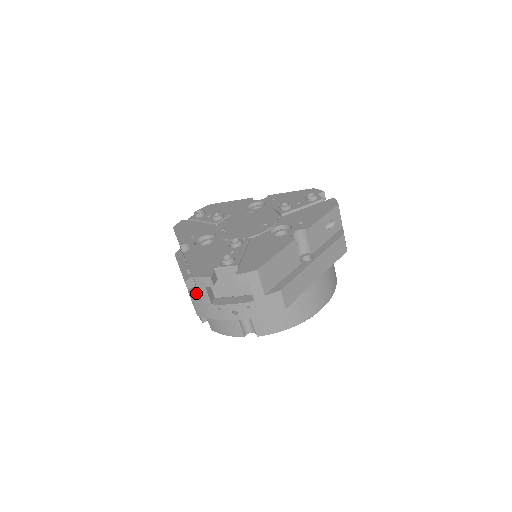
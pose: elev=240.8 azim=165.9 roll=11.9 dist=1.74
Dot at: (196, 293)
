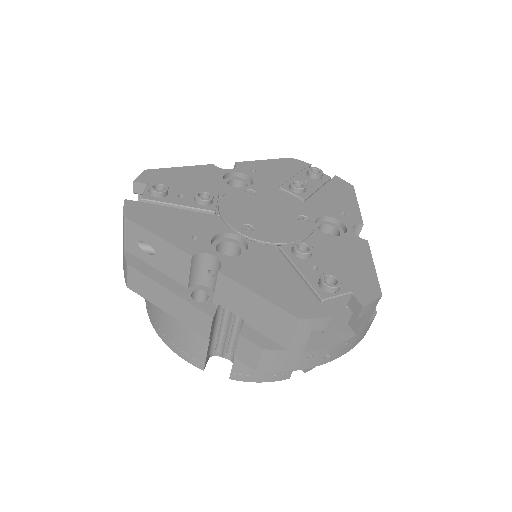
Dot at: (263, 338)
